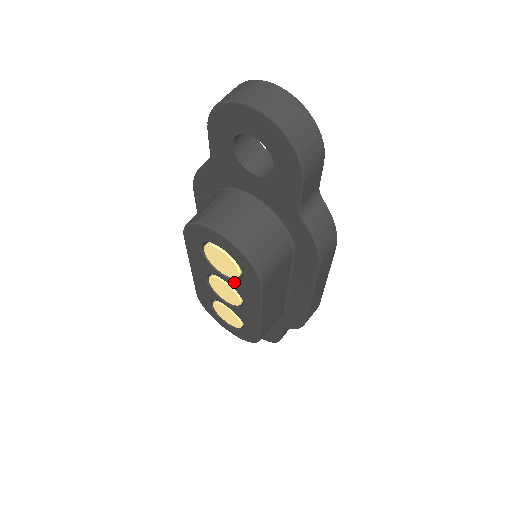
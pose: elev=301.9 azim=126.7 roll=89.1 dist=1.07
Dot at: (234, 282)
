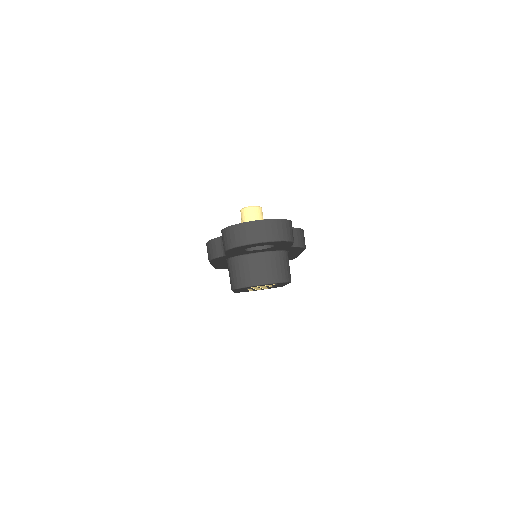
Dot at: occluded
